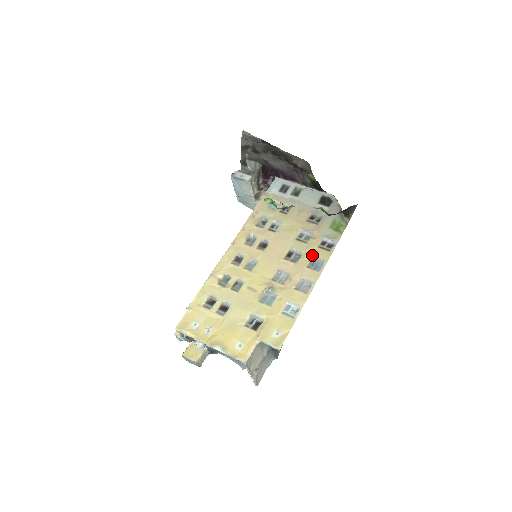
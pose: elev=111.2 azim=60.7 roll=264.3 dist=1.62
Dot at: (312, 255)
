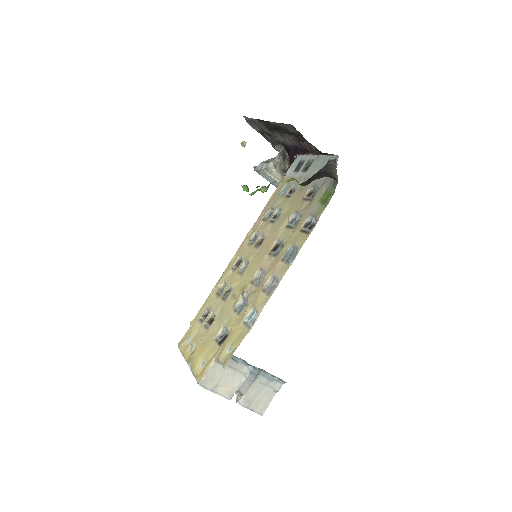
Dot at: (290, 243)
